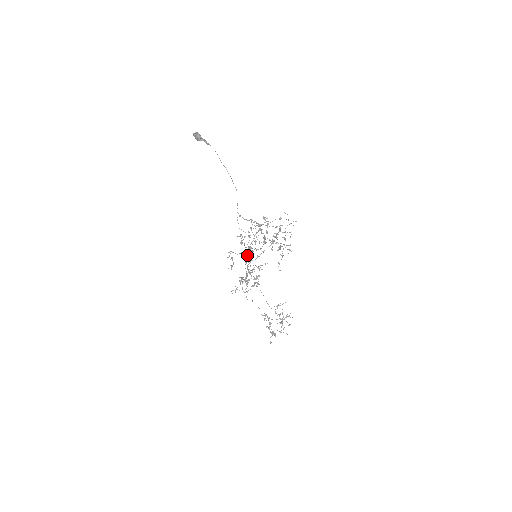
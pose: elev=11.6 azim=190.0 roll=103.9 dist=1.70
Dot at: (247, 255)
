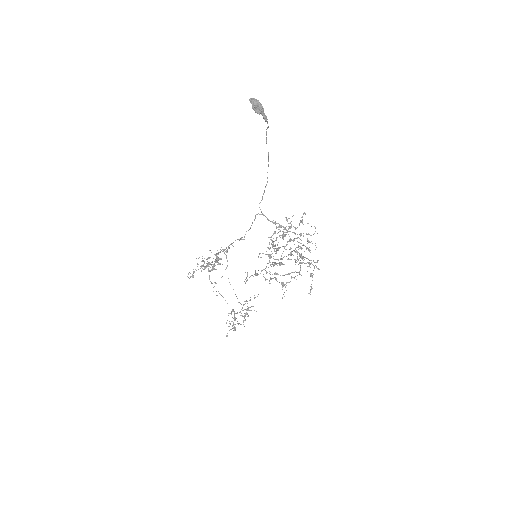
Dot at: (230, 244)
